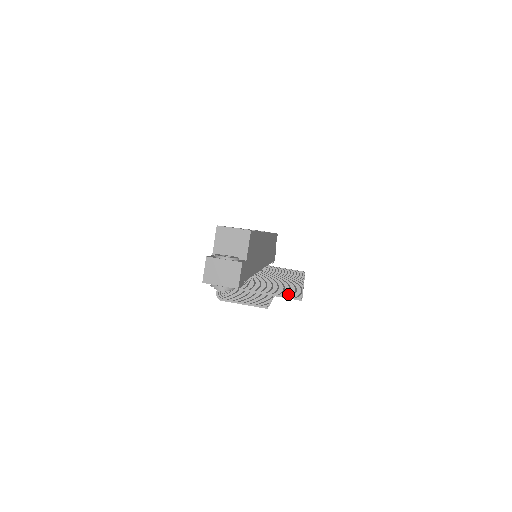
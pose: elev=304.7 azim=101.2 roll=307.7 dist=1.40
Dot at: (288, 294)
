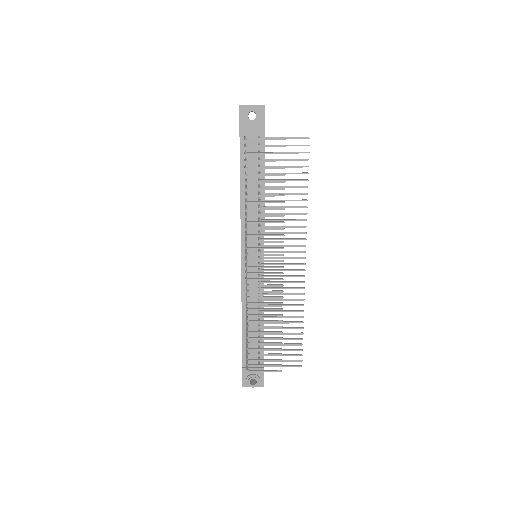
Dot at: (298, 152)
